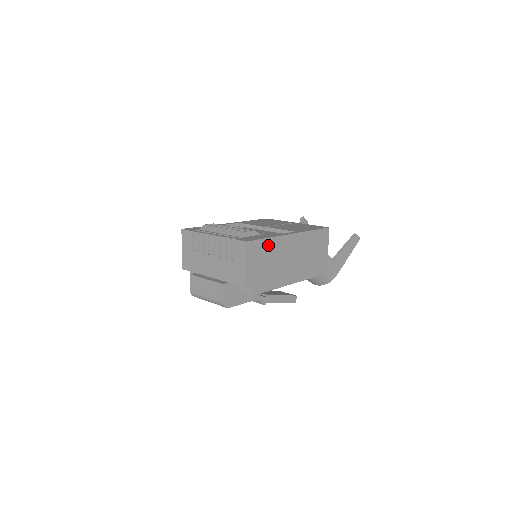
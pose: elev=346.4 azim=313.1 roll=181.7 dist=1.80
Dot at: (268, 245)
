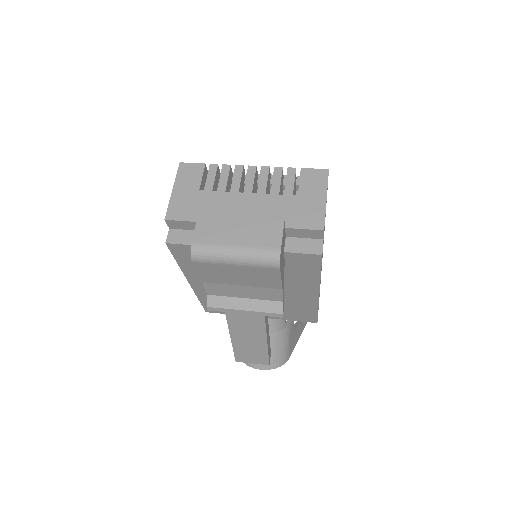
Dot at: occluded
